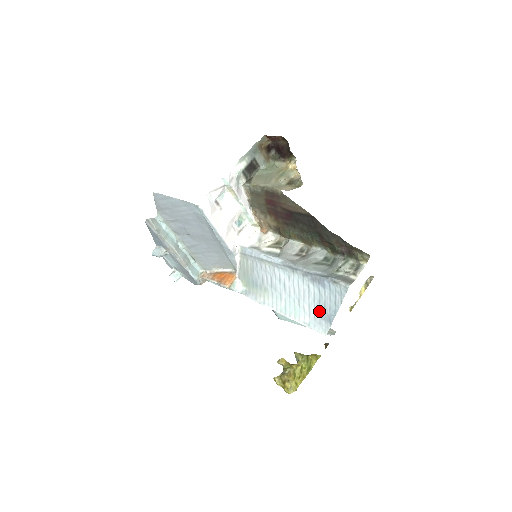
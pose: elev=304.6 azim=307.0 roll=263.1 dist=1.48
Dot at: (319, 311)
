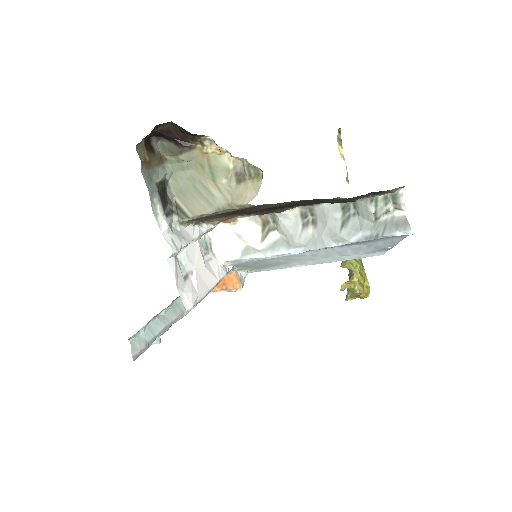
Dot at: (370, 250)
